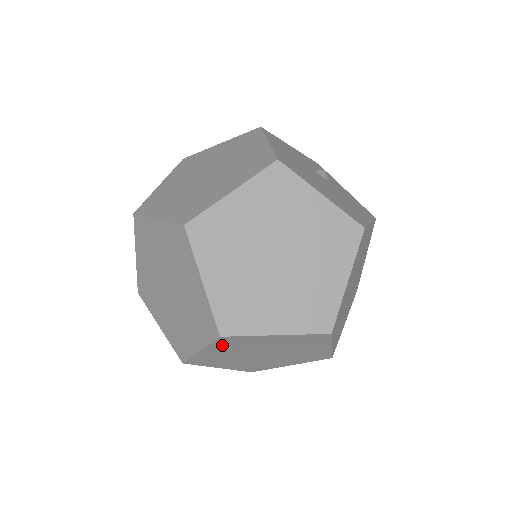
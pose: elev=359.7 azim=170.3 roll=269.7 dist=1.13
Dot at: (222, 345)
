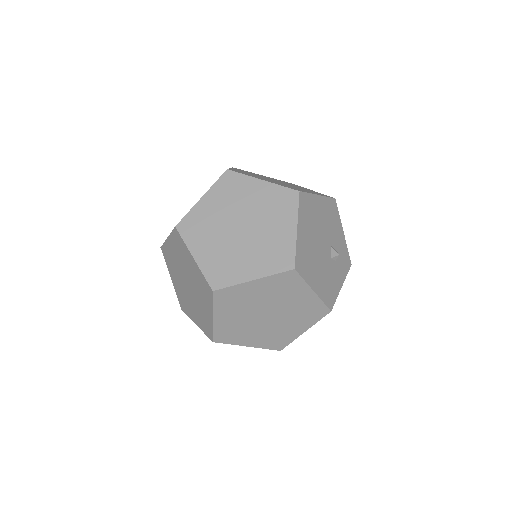
Dot at: (175, 241)
